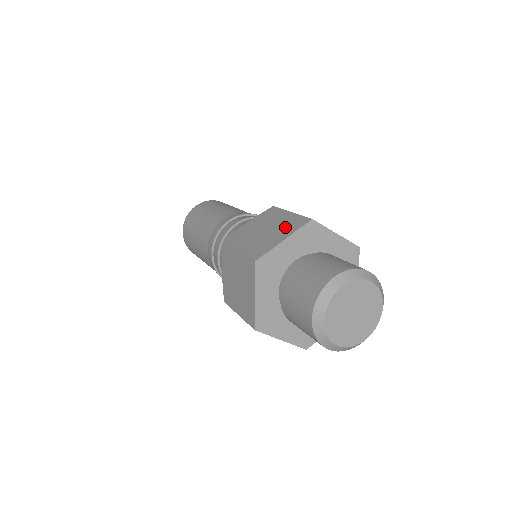
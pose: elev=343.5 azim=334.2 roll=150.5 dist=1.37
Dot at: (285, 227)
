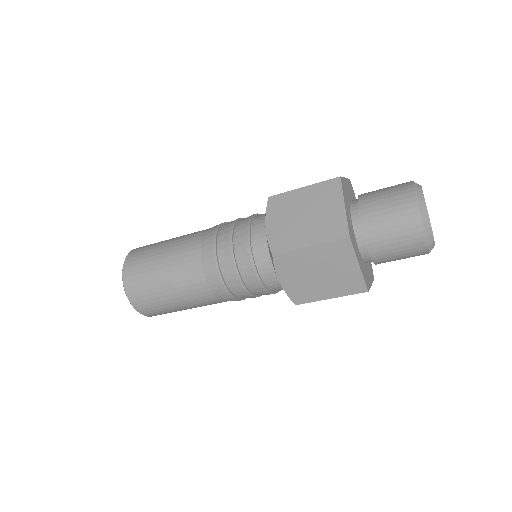
Dot at: occluded
